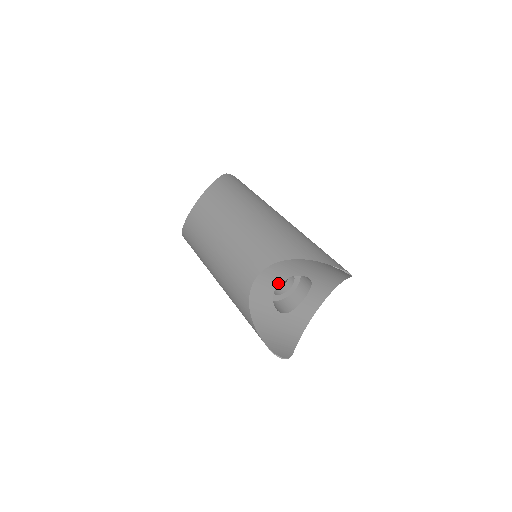
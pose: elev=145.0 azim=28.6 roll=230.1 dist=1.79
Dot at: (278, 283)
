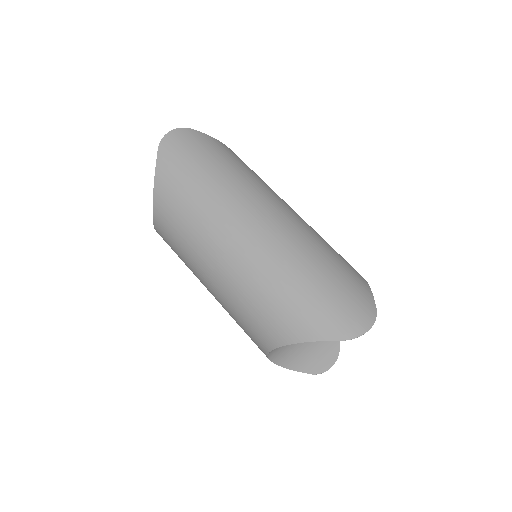
Dot at: occluded
